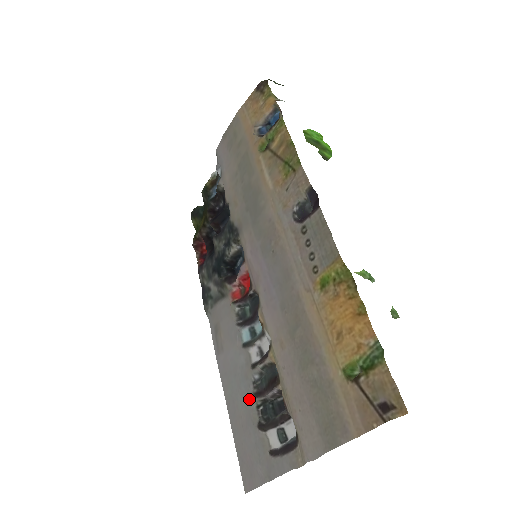
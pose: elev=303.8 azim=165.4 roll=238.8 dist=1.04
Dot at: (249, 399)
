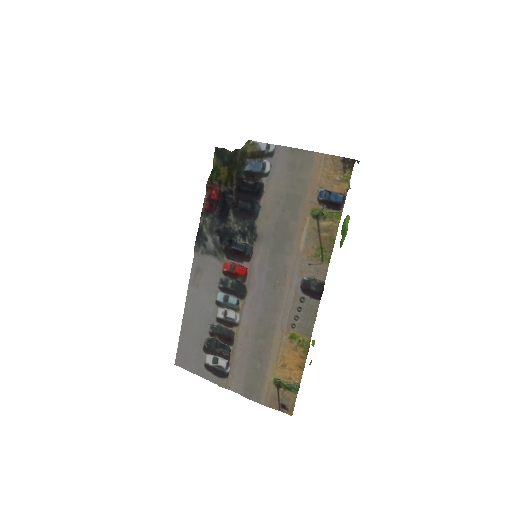
Dot at: (204, 332)
